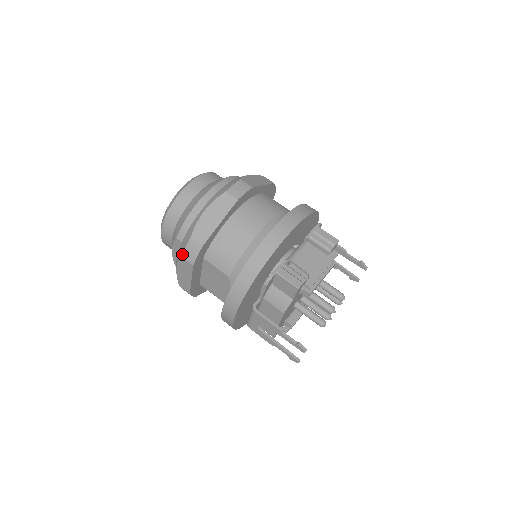
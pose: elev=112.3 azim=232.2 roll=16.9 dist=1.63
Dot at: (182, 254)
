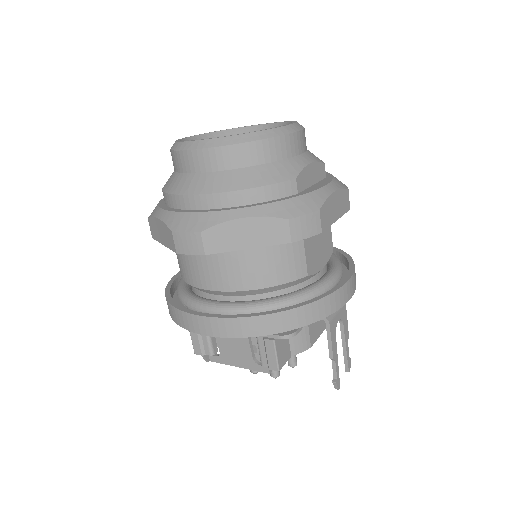
Dot at: occluded
